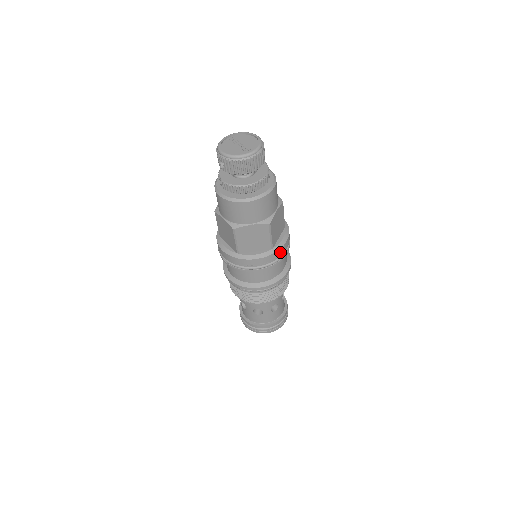
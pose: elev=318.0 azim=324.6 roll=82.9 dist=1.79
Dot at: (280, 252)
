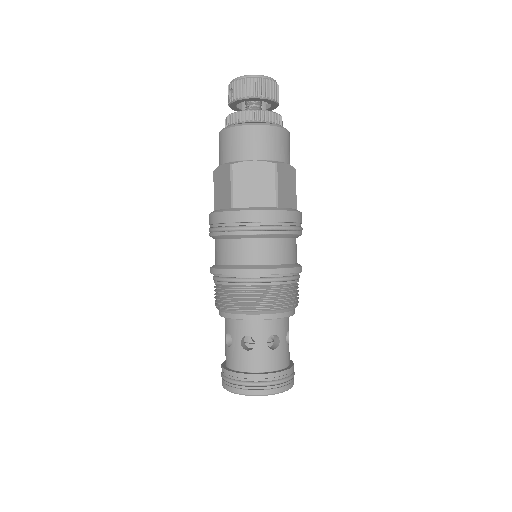
Dot at: (287, 217)
